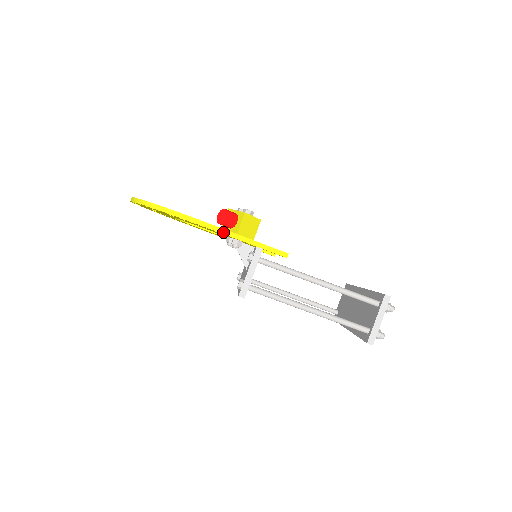
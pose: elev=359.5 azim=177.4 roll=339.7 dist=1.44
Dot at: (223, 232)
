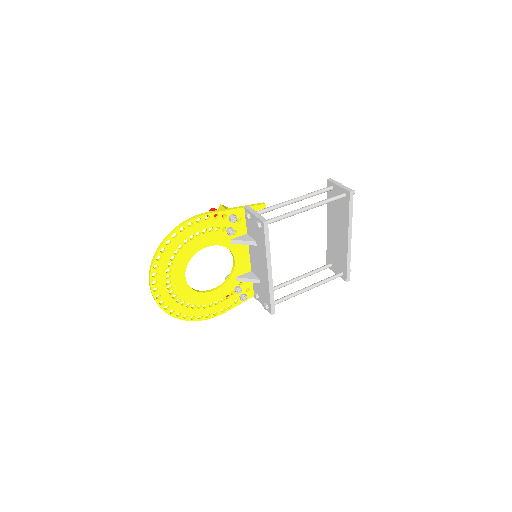
Dot at: (219, 211)
